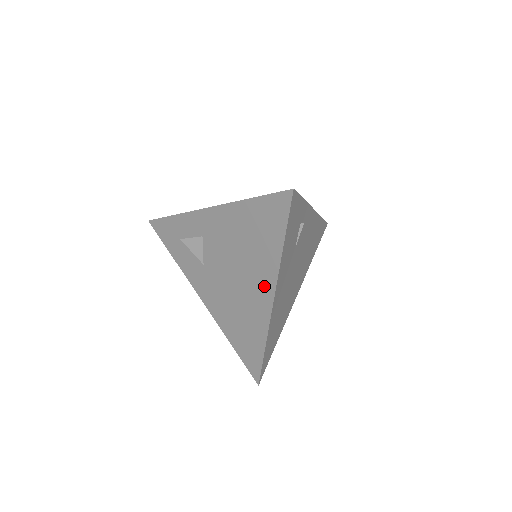
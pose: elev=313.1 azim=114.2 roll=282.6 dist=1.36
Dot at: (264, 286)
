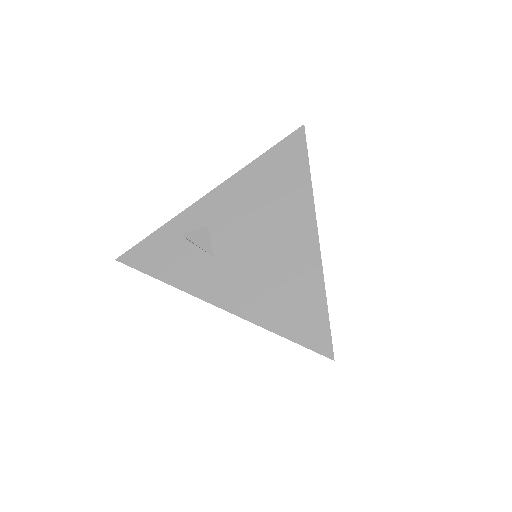
Dot at: (302, 225)
